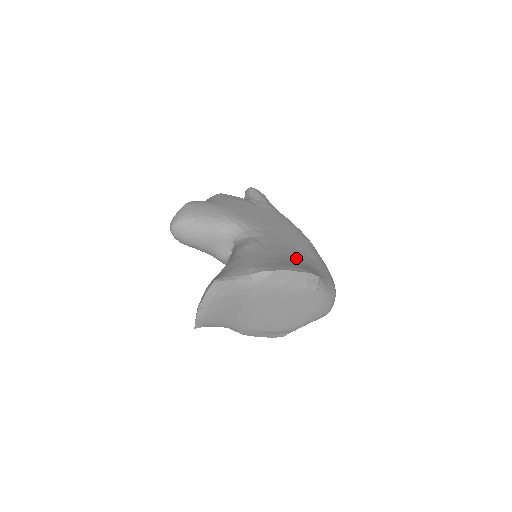
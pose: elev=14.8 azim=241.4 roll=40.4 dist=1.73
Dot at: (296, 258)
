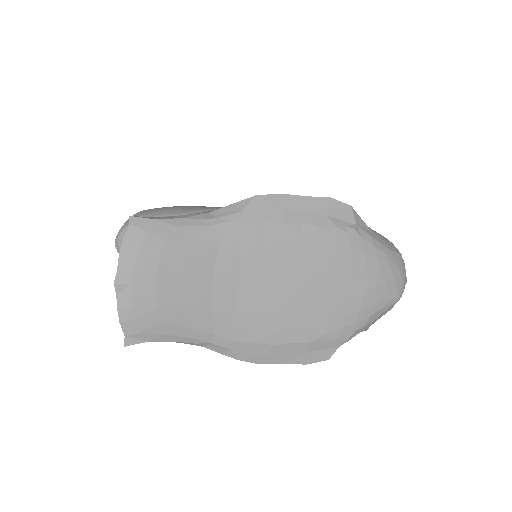
Dot at: occluded
